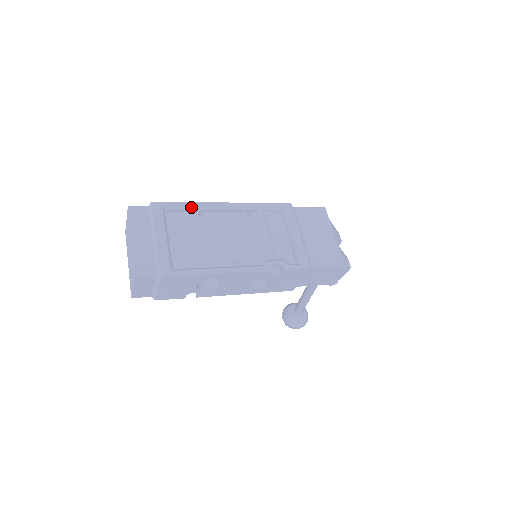
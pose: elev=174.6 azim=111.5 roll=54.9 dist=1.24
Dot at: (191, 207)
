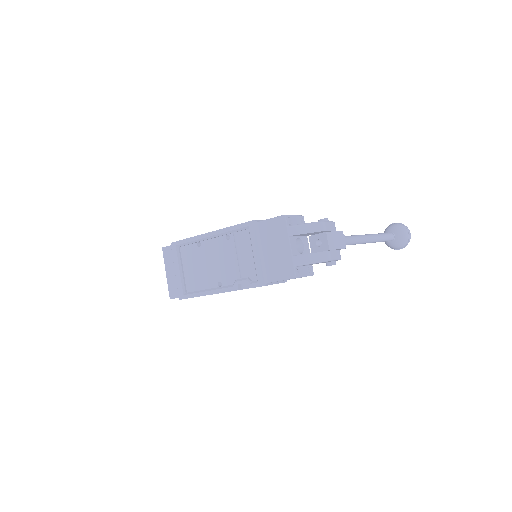
Dot at: (190, 242)
